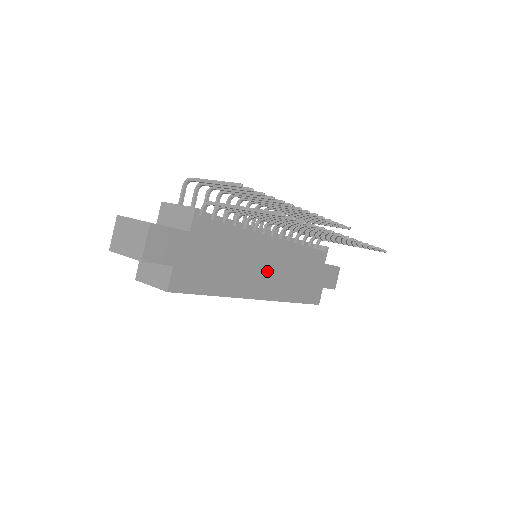
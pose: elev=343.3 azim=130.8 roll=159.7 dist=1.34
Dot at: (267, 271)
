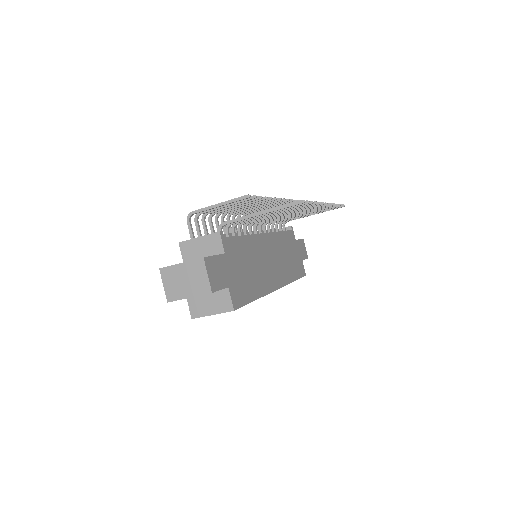
Dot at: (272, 263)
